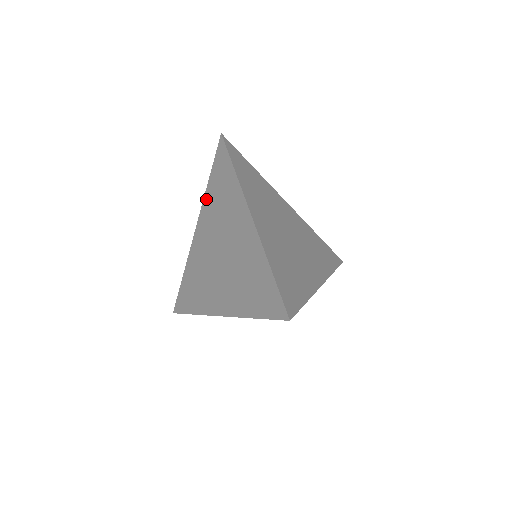
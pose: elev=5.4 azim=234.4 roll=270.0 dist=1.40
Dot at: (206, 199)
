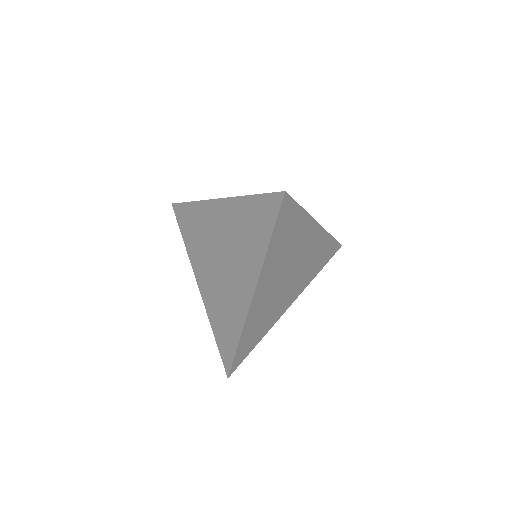
Dot at: (238, 203)
